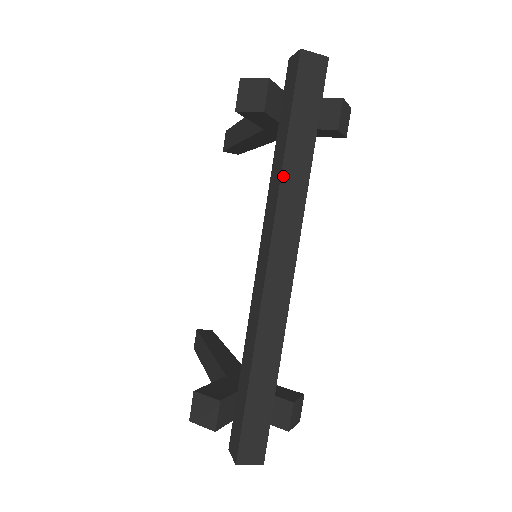
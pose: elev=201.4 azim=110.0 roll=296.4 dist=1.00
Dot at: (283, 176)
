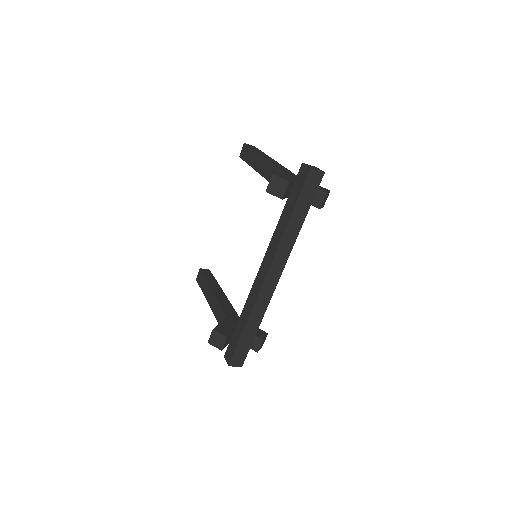
Dot at: (285, 234)
